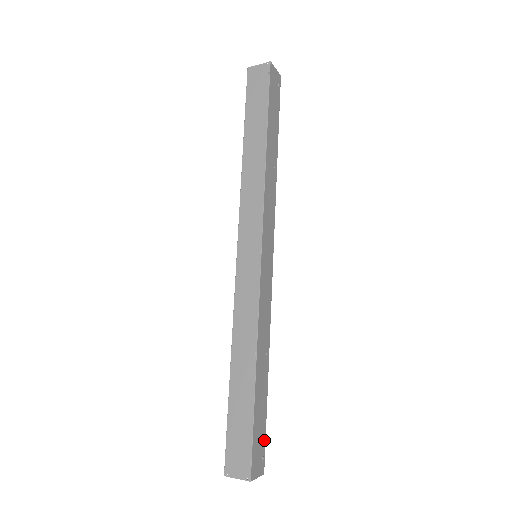
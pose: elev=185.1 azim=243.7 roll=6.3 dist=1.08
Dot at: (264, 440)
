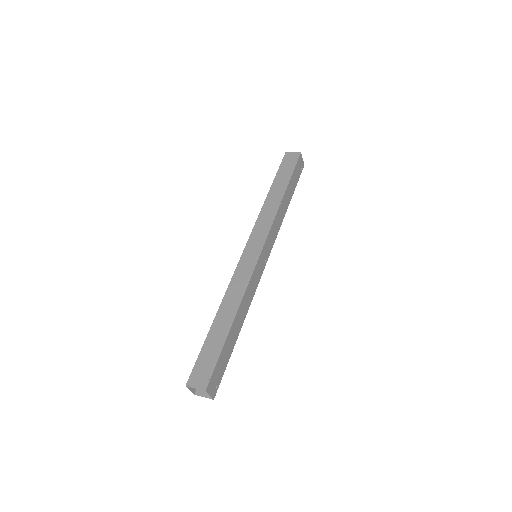
Dot at: (222, 375)
